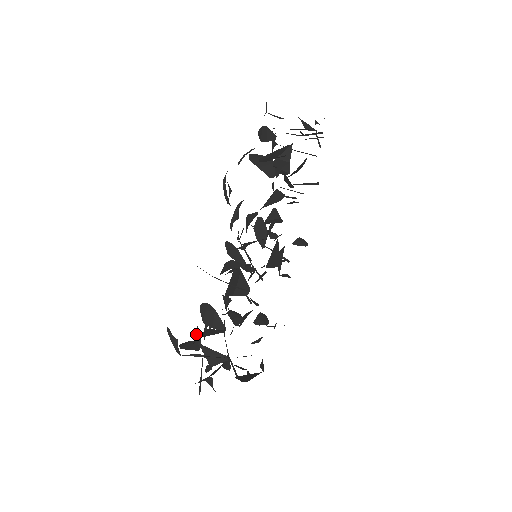
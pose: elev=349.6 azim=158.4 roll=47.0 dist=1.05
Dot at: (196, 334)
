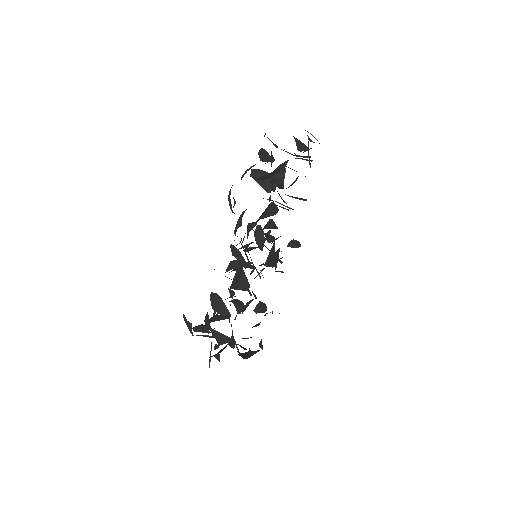
Dot at: (206, 319)
